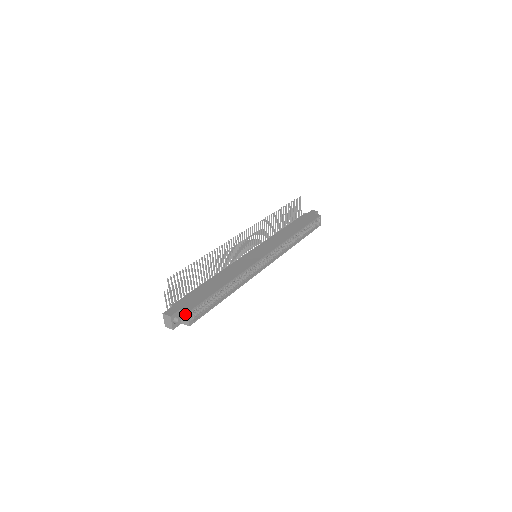
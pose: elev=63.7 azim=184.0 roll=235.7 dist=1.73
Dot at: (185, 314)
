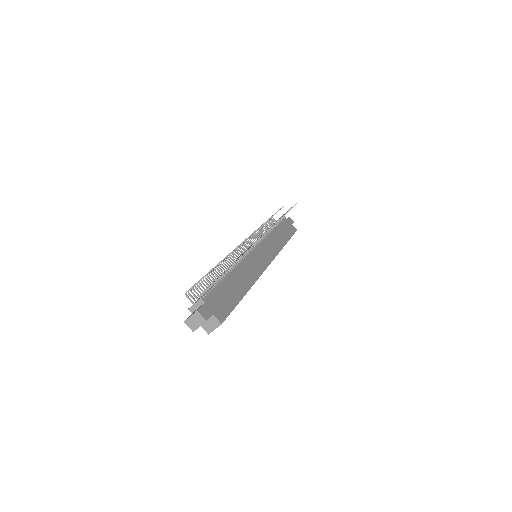
Dot at: (217, 323)
